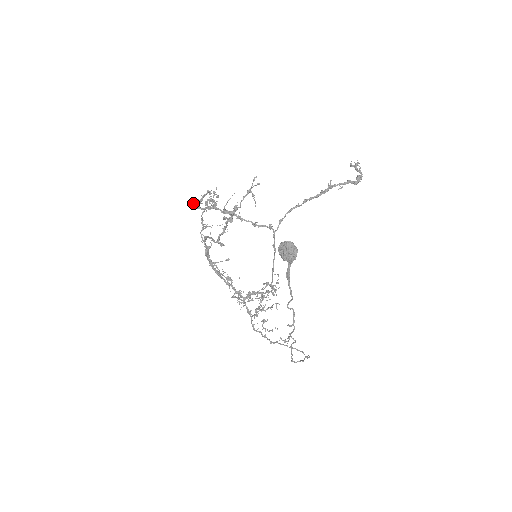
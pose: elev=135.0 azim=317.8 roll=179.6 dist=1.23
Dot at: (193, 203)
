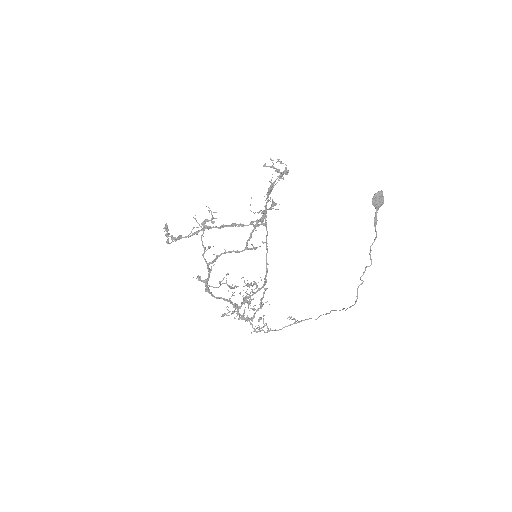
Dot at: (172, 237)
